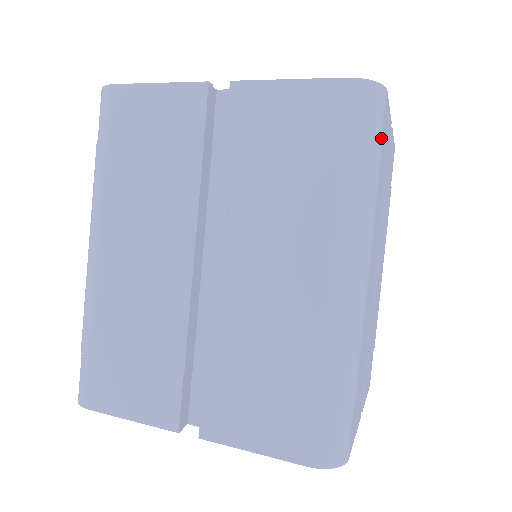
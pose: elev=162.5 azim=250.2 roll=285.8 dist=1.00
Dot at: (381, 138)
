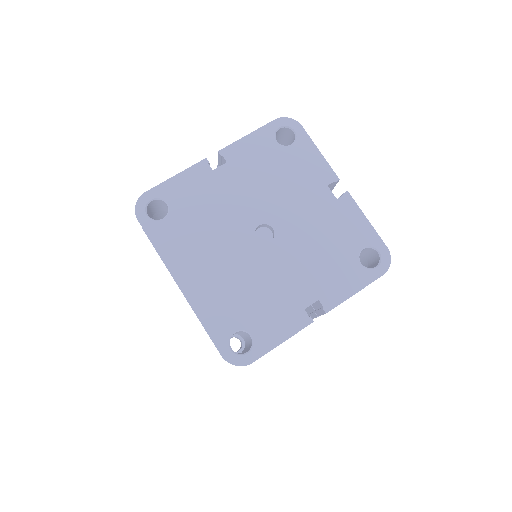
Dot at: occluded
